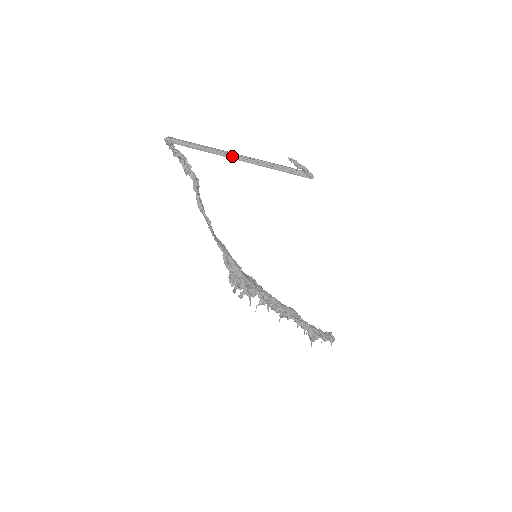
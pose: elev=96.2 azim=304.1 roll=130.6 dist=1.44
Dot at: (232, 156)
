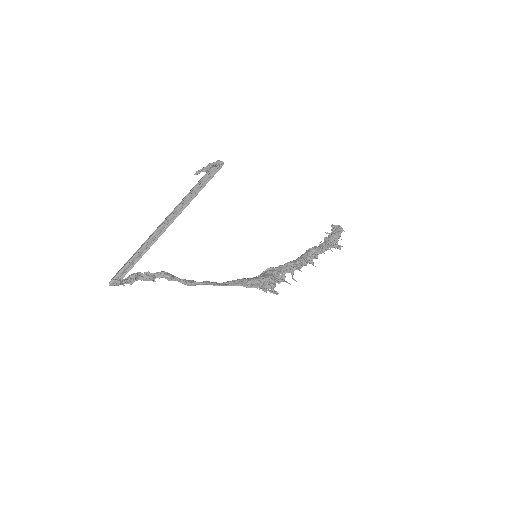
Dot at: (162, 227)
